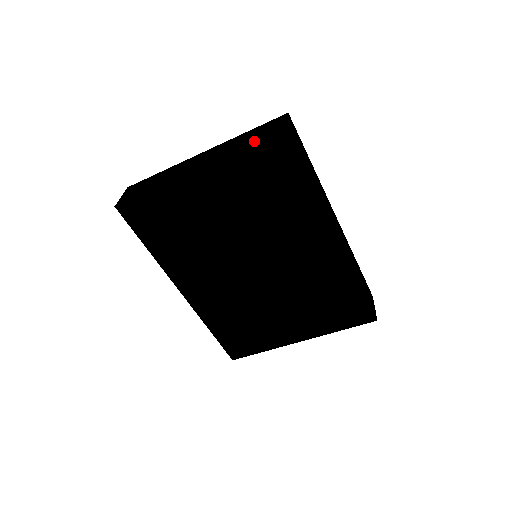
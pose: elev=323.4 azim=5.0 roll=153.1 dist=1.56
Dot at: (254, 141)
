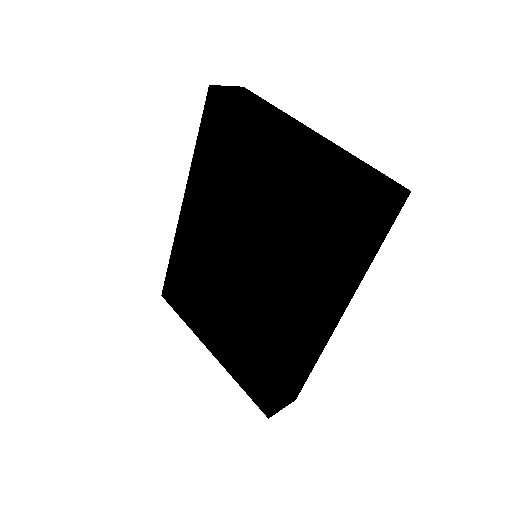
Dot at: (349, 173)
